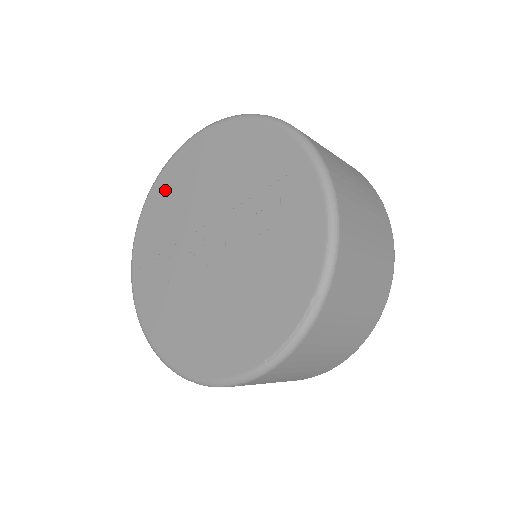
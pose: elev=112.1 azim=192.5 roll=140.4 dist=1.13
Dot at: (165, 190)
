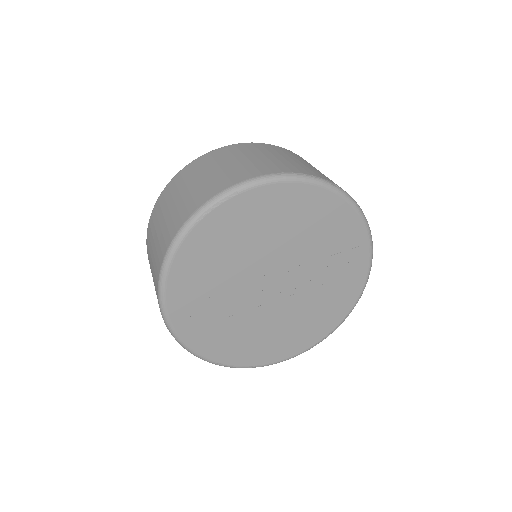
Dot at: (217, 232)
